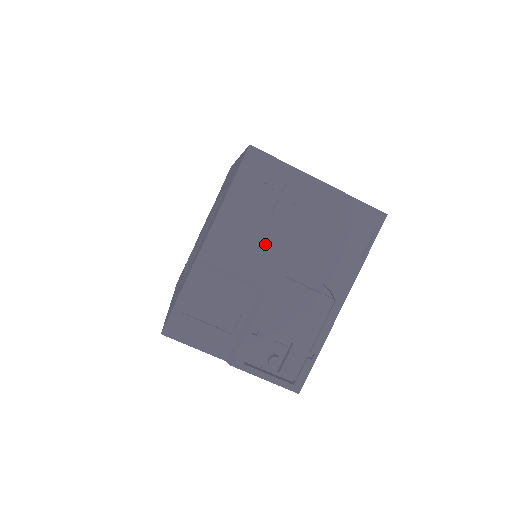
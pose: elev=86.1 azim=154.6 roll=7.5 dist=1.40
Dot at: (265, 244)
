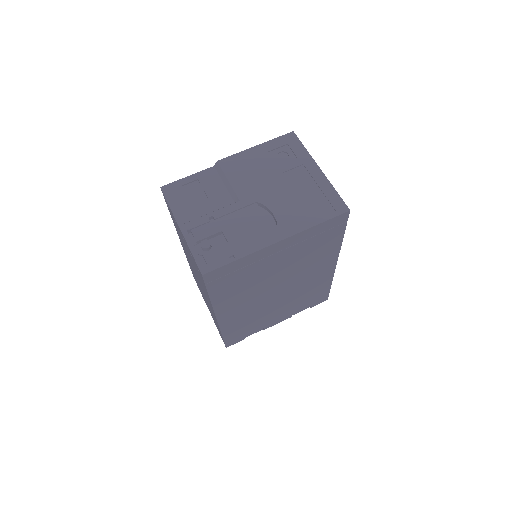
Dot at: (260, 178)
